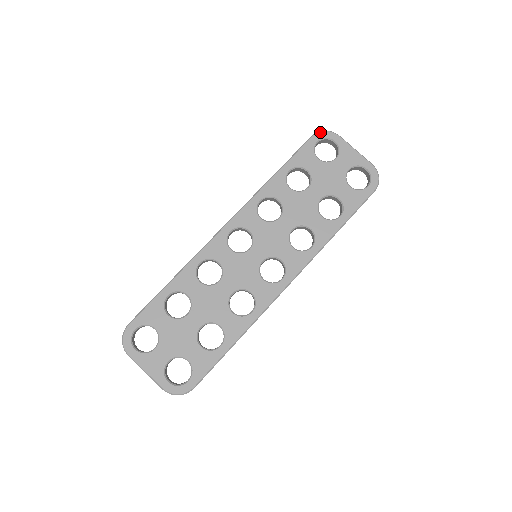
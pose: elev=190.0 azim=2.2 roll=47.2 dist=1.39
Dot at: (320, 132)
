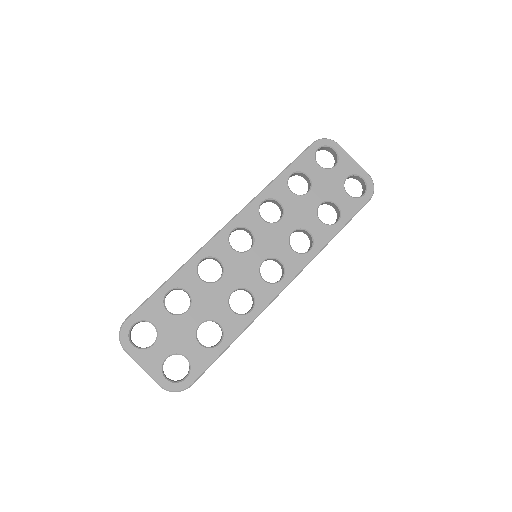
Dot at: (321, 139)
